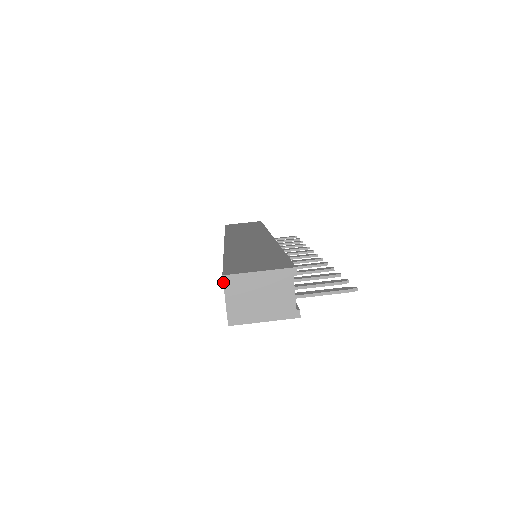
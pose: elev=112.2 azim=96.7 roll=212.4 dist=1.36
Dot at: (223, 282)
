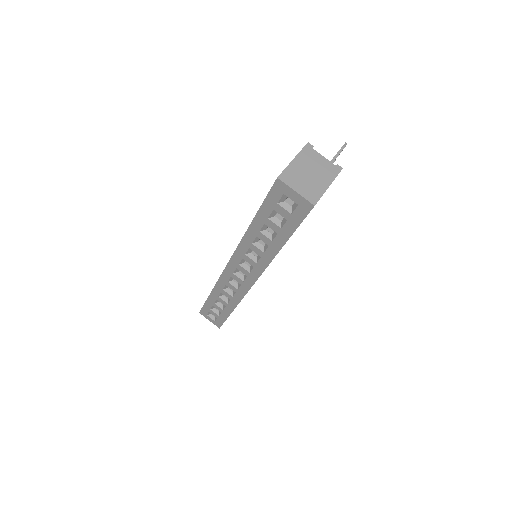
Dot at: (282, 181)
